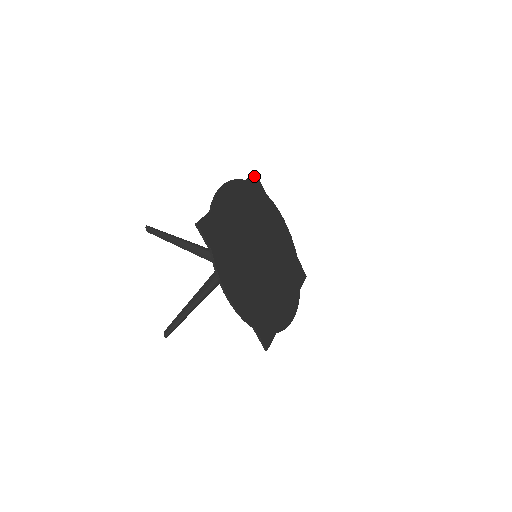
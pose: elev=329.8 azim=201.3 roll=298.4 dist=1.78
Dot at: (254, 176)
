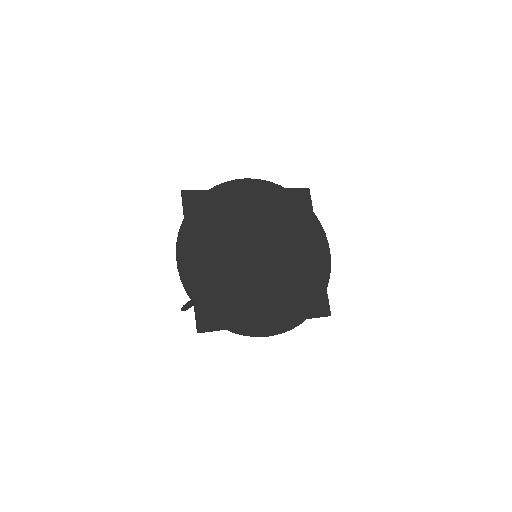
Dot at: (304, 190)
